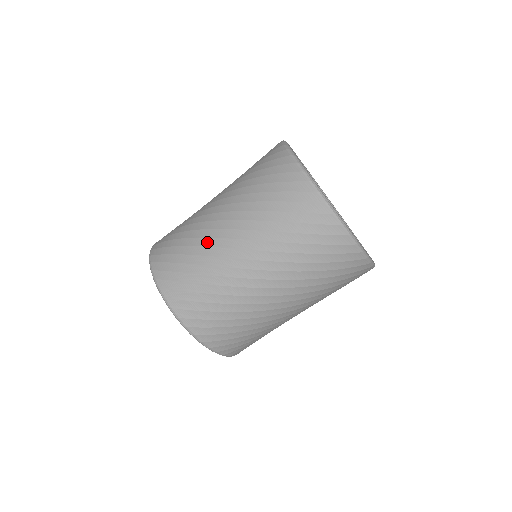
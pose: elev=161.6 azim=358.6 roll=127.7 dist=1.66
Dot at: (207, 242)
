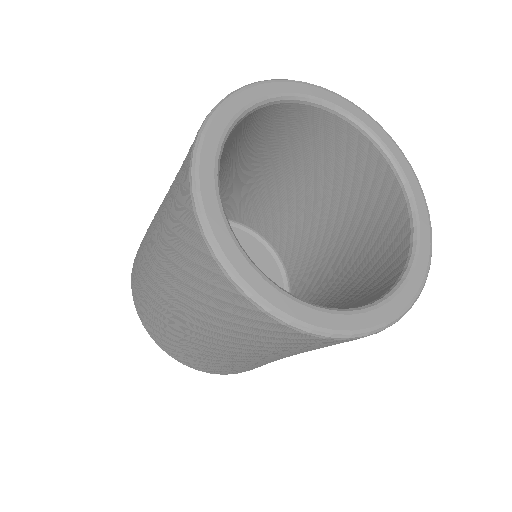
Dot at: occluded
